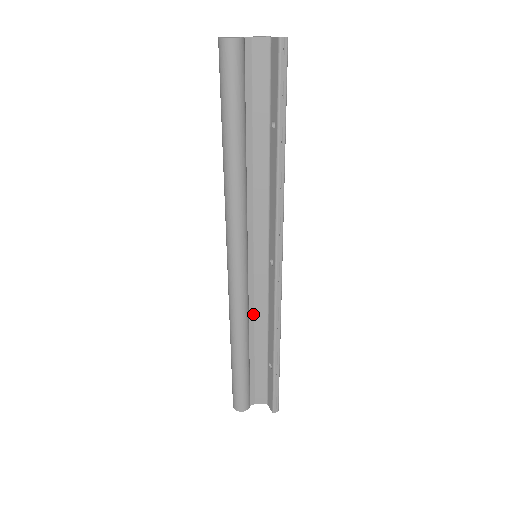
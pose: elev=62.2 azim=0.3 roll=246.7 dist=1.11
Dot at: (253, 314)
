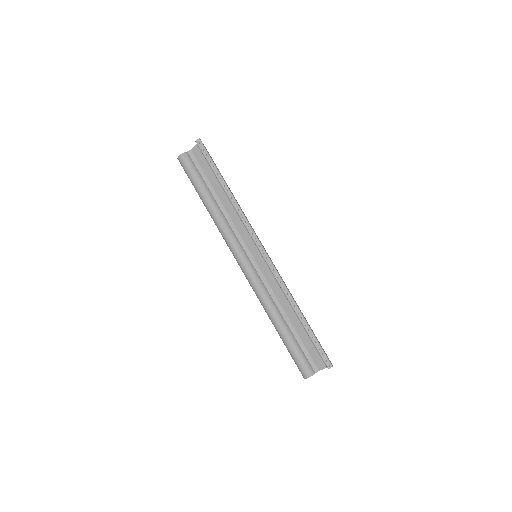
Dot at: (274, 295)
